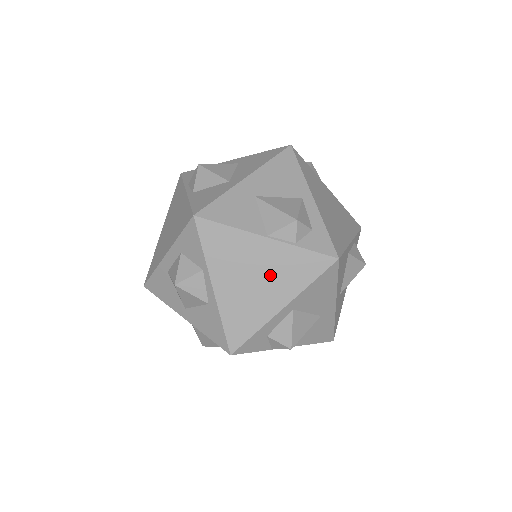
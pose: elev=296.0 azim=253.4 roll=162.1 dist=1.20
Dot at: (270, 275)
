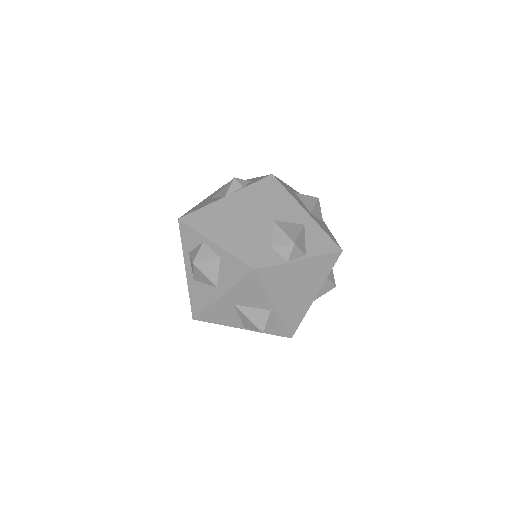
Dot at: (241, 211)
